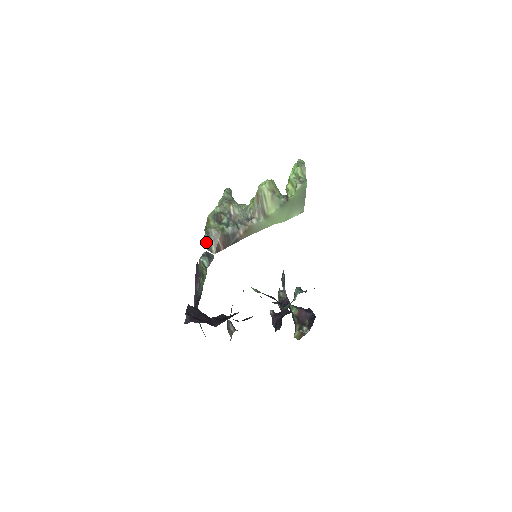
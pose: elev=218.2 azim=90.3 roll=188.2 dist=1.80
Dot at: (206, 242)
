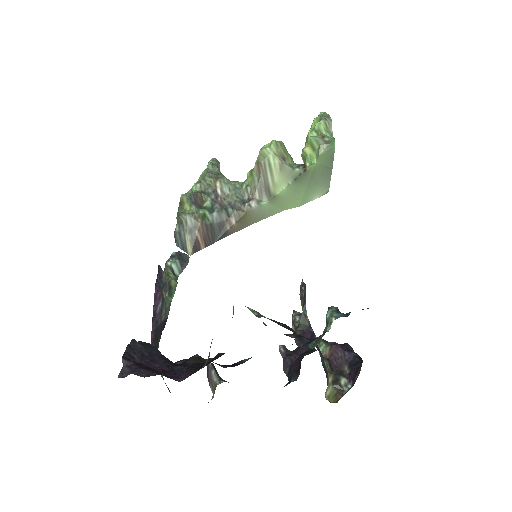
Dot at: (178, 236)
